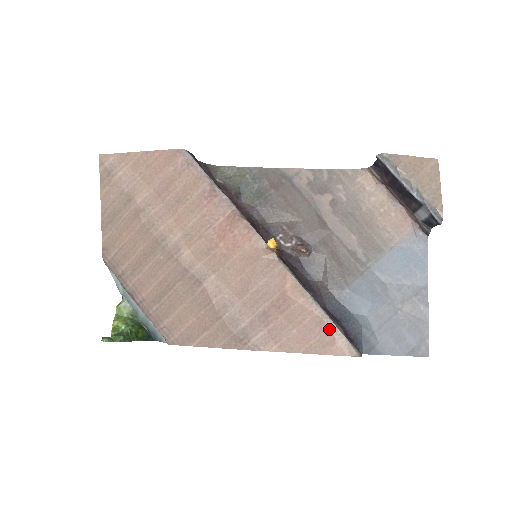
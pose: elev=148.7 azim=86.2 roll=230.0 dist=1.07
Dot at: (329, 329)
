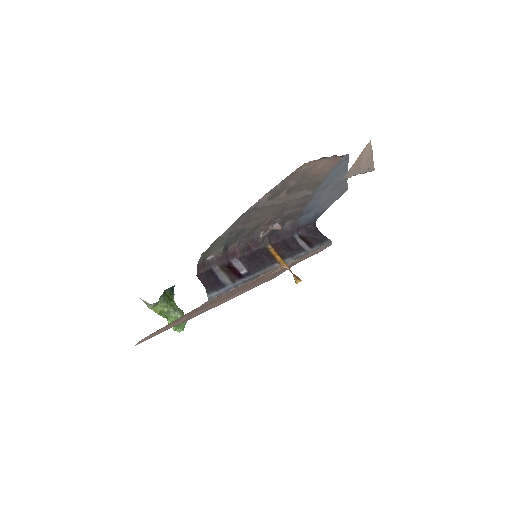
Dot at: occluded
